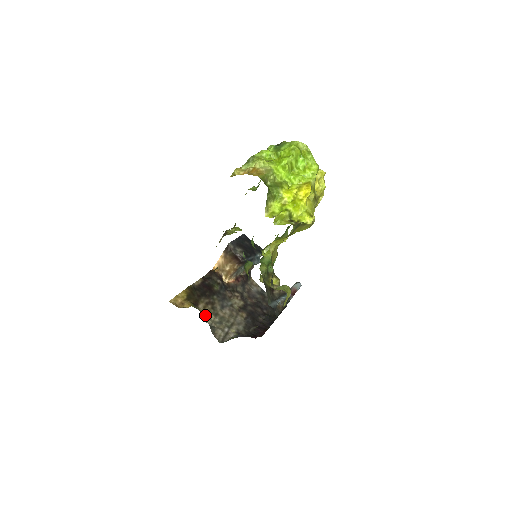
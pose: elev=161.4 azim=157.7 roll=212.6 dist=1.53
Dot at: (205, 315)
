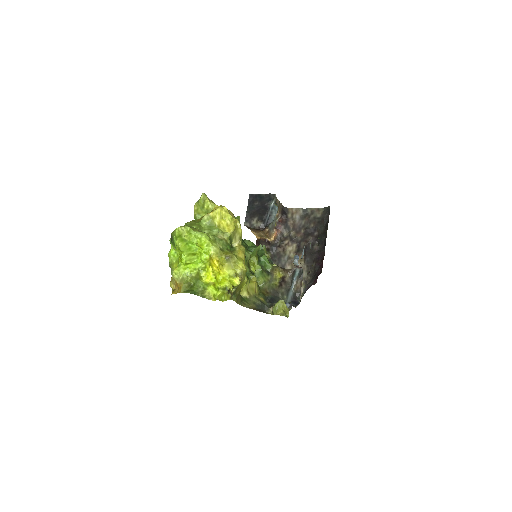
Dot at: occluded
